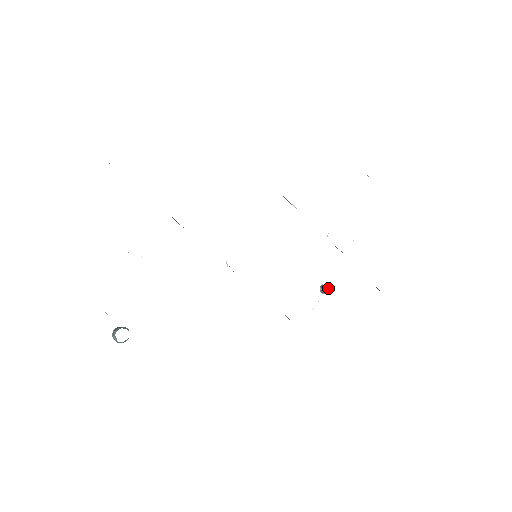
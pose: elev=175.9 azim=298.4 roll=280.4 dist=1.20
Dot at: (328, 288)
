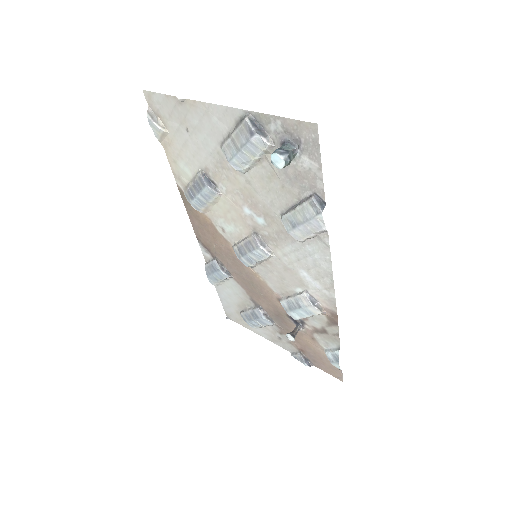
Dot at: (295, 328)
